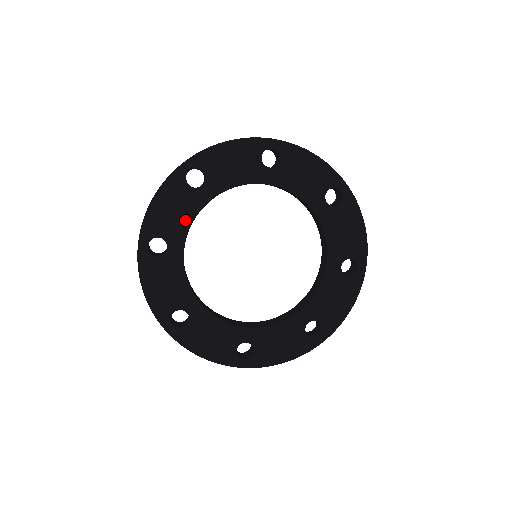
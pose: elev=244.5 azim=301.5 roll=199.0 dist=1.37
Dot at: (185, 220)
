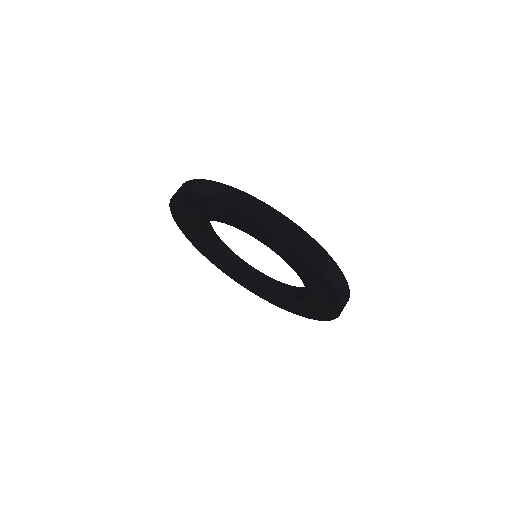
Dot at: (245, 229)
